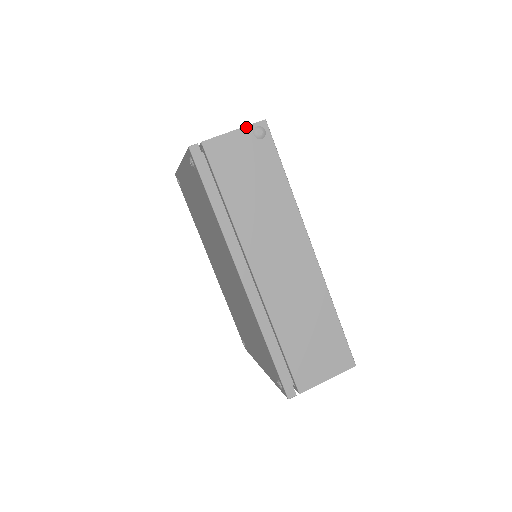
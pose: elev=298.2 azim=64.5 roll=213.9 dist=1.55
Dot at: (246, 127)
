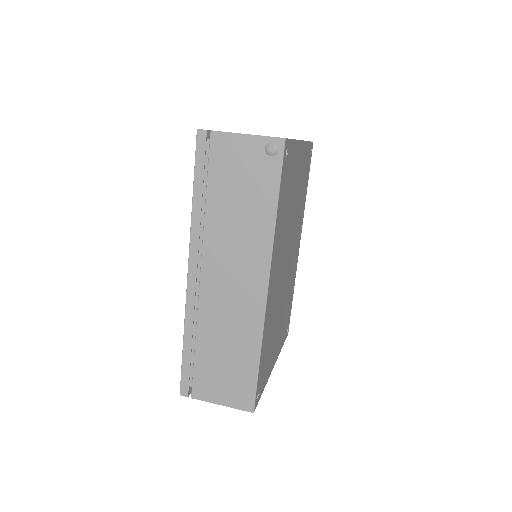
Dot at: (261, 137)
